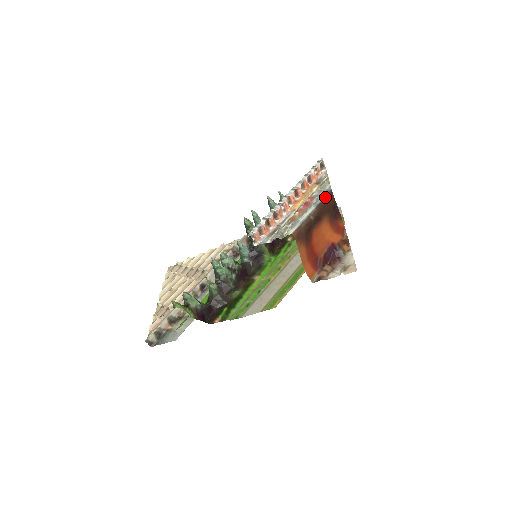
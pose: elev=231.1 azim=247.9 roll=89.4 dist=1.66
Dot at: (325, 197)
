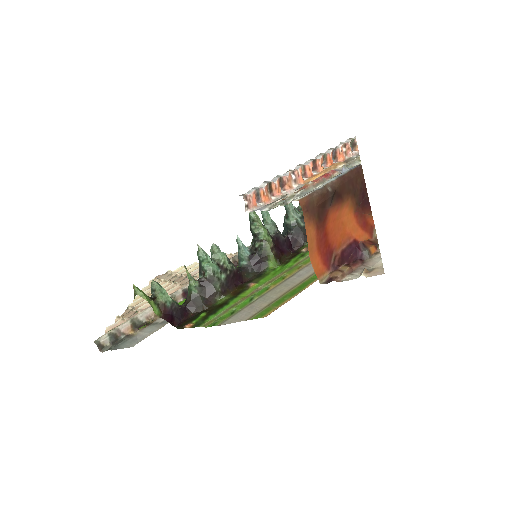
Dot at: (351, 170)
